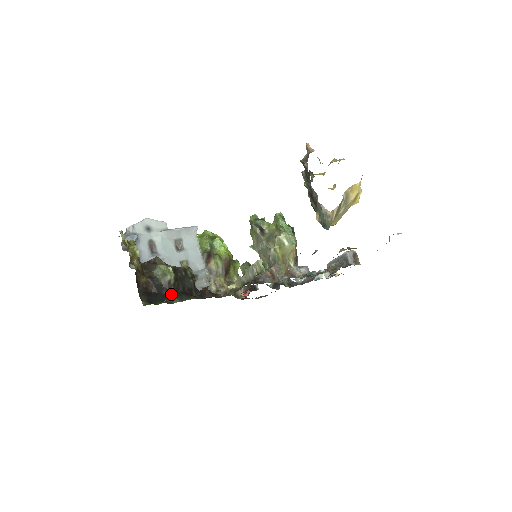
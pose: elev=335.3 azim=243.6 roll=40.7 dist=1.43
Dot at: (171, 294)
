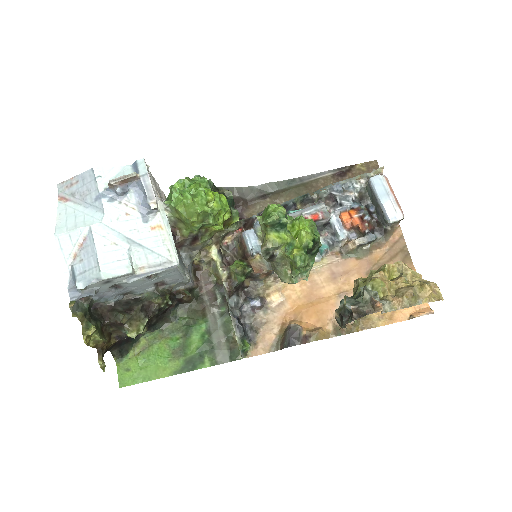
Dot at: occluded
